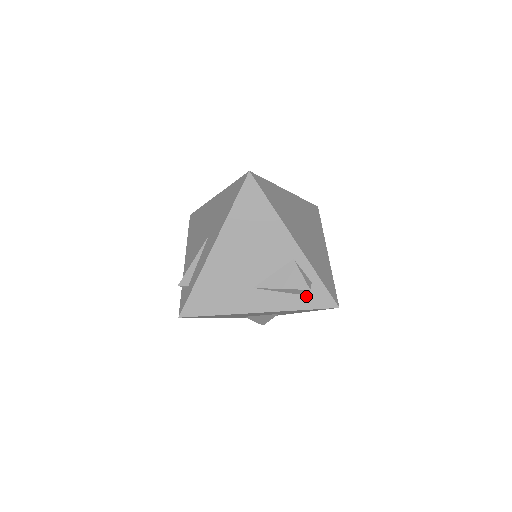
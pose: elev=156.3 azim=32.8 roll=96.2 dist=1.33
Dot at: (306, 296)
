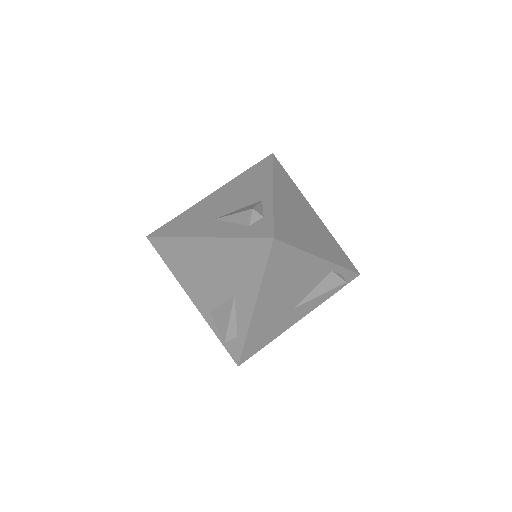
Dot at: (251, 227)
